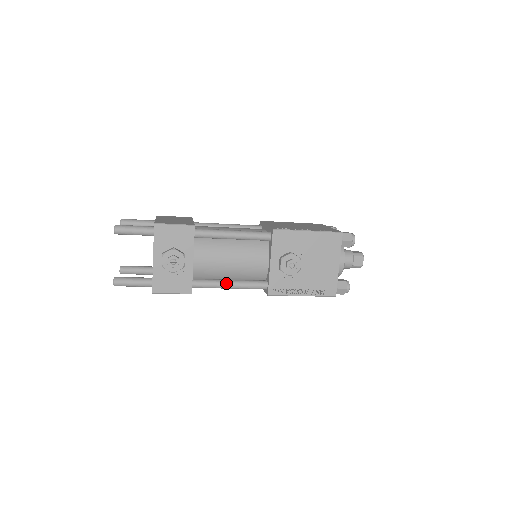
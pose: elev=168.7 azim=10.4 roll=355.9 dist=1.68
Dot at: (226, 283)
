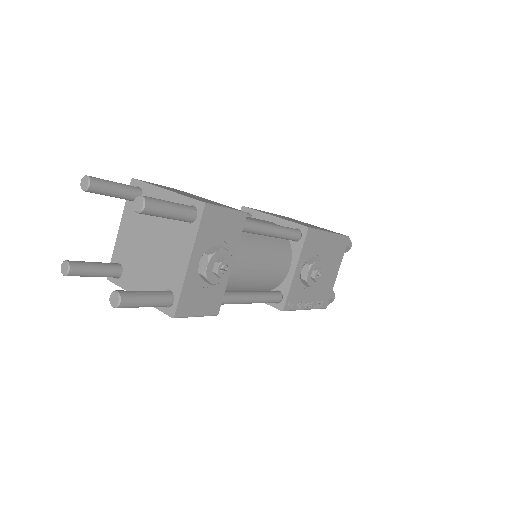
Dot at: (249, 296)
